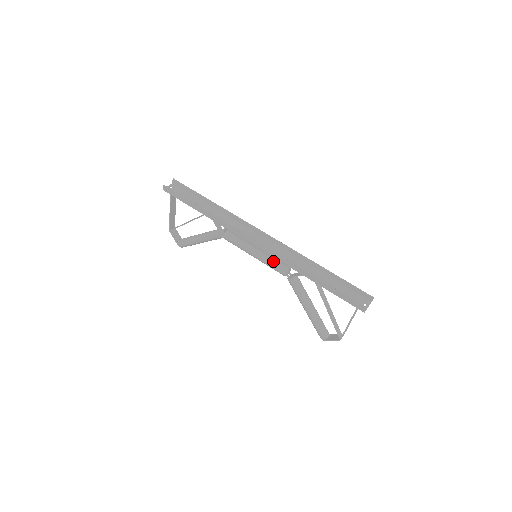
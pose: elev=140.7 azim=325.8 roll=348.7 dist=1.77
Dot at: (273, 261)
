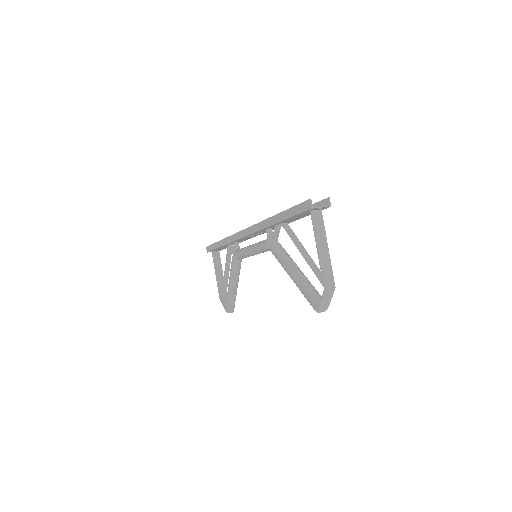
Dot at: (260, 242)
